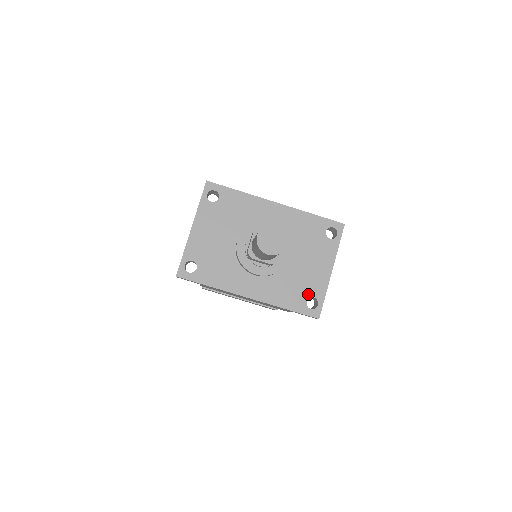
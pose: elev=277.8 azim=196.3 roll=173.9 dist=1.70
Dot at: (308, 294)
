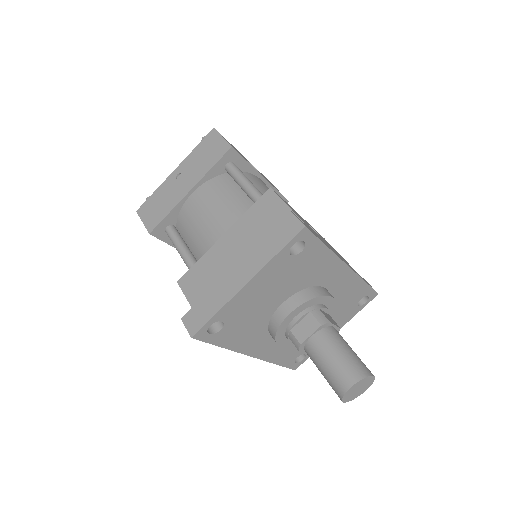
Dot at: occluded
